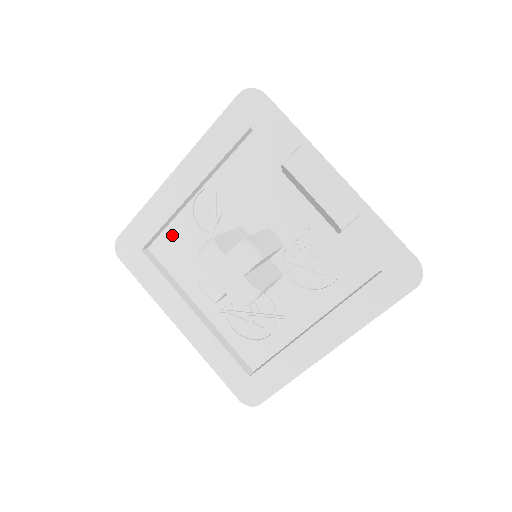
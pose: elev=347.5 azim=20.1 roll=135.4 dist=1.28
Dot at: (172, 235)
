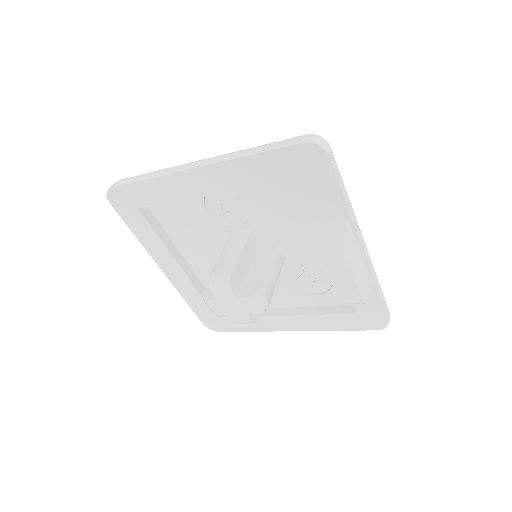
Dot at: (175, 204)
